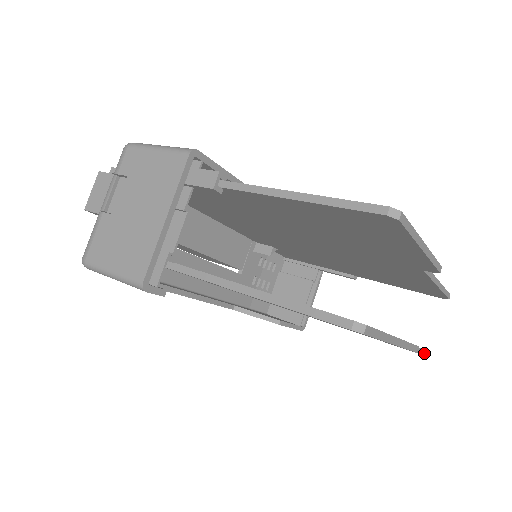
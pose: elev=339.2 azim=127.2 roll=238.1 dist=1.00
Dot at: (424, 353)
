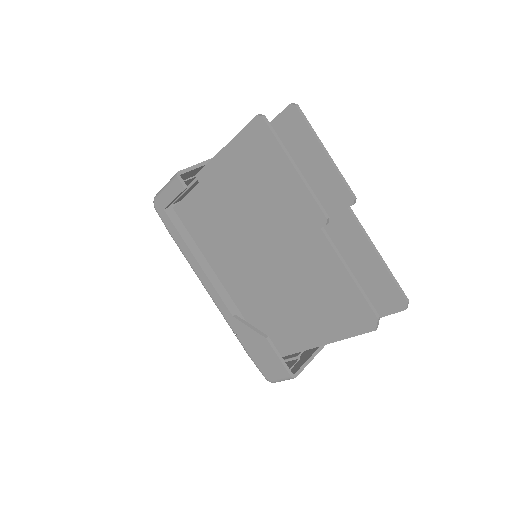
Dot at: (366, 298)
